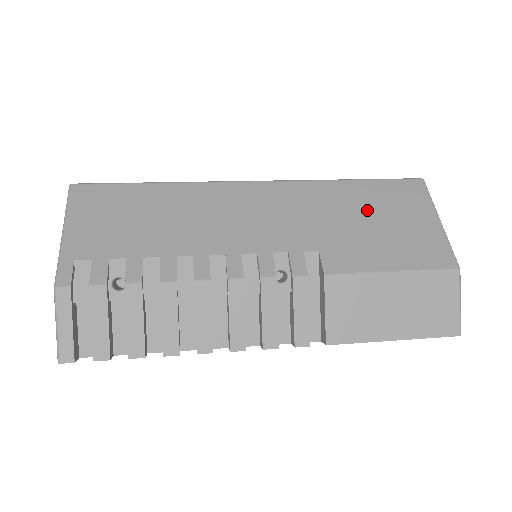
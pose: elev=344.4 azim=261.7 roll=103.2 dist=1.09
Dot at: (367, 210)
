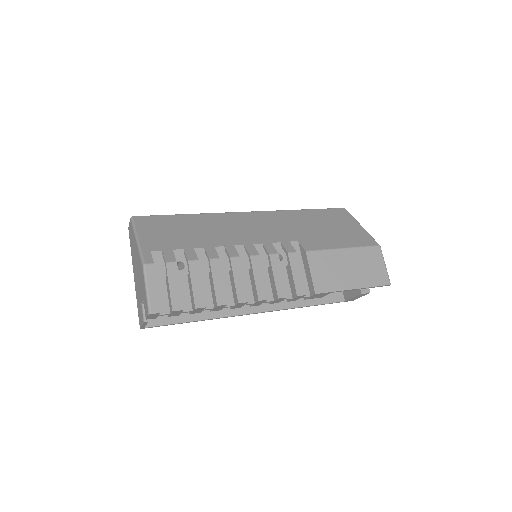
Dot at: (319, 222)
